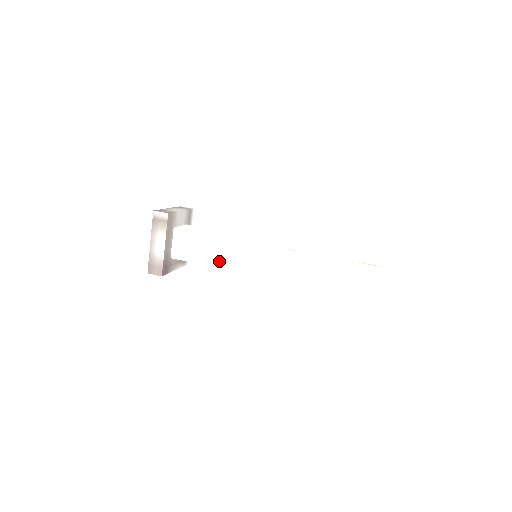
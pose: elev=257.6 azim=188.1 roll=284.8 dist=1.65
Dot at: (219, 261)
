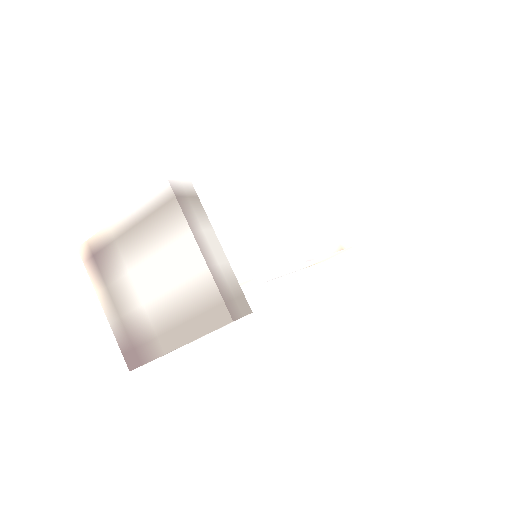
Dot at: occluded
